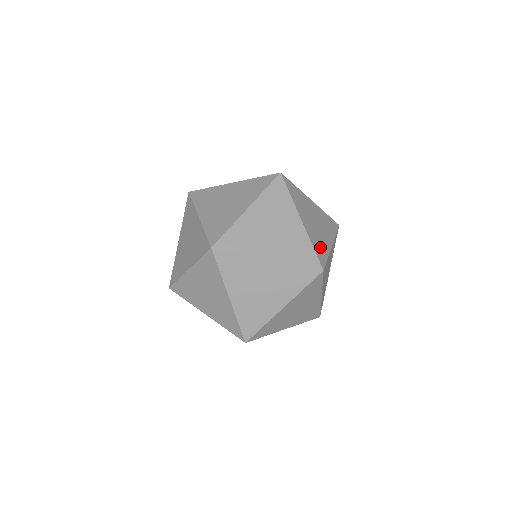
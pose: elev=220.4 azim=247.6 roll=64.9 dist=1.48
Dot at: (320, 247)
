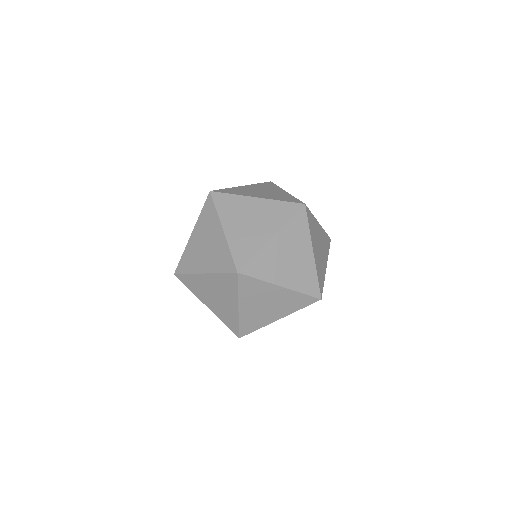
Dot at: (321, 275)
